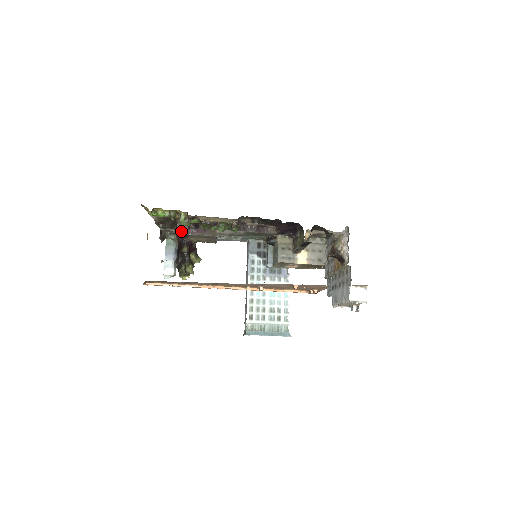
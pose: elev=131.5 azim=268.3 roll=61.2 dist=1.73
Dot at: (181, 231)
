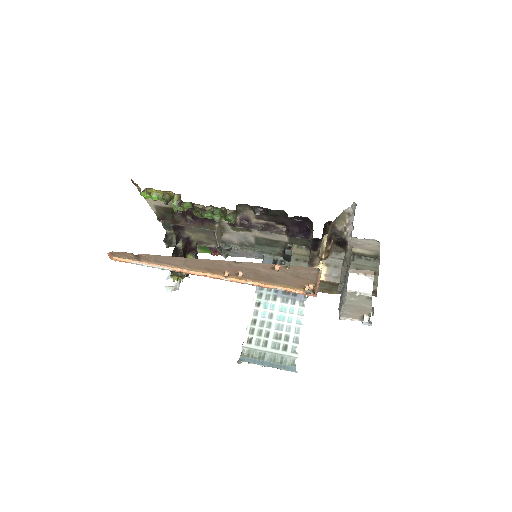
Dot at: (177, 222)
